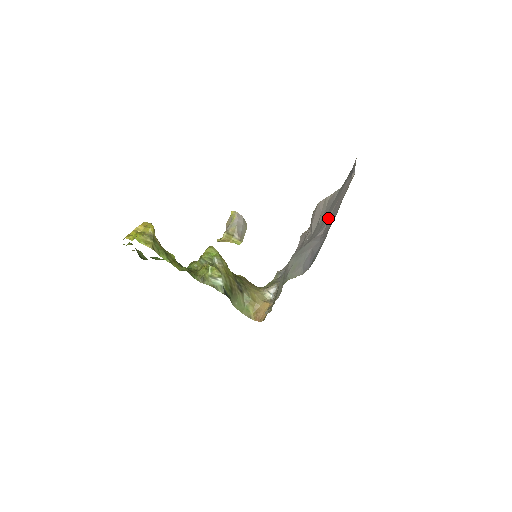
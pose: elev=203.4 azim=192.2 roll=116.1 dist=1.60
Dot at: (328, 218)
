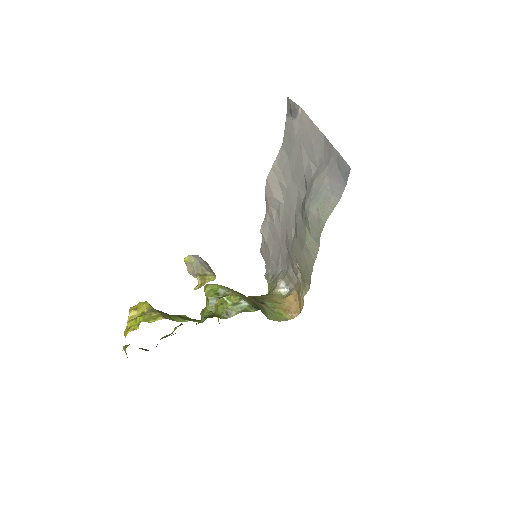
Dot at: (305, 160)
